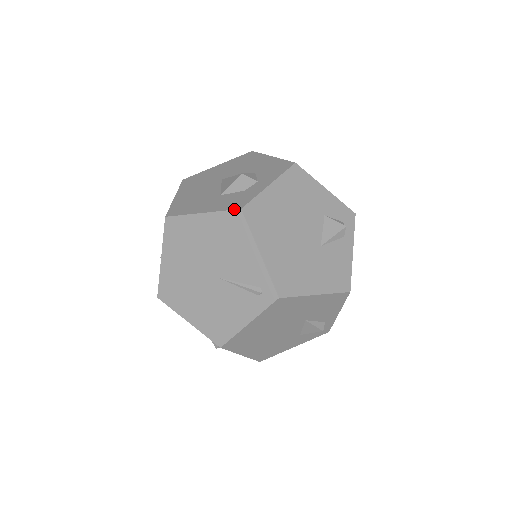
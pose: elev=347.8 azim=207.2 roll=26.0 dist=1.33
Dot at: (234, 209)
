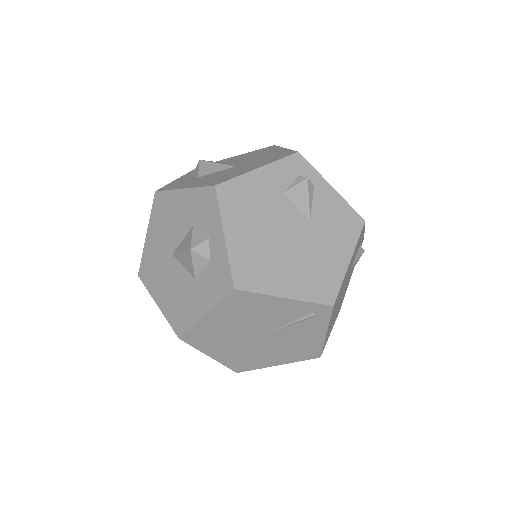
Dot at: (228, 294)
